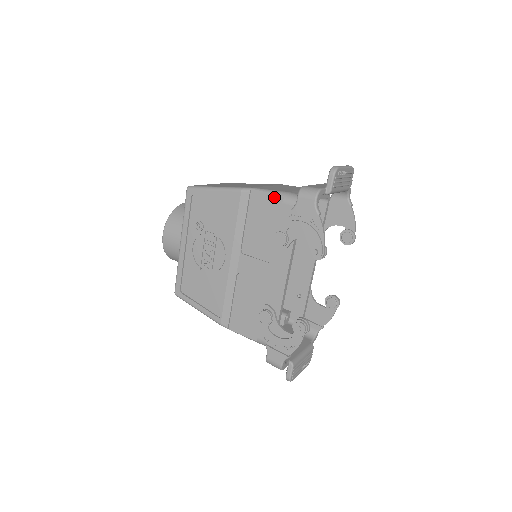
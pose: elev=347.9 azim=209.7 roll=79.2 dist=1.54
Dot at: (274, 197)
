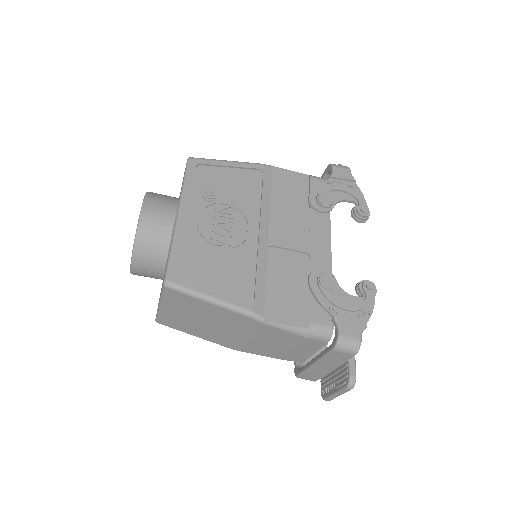
Dot at: (299, 174)
